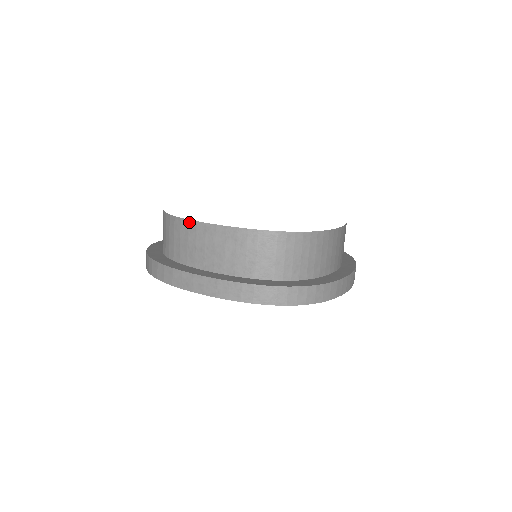
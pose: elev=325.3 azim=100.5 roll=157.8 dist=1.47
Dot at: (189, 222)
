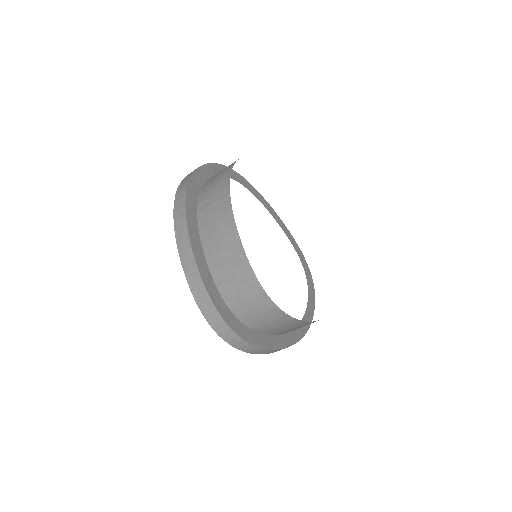
Dot at: (229, 204)
